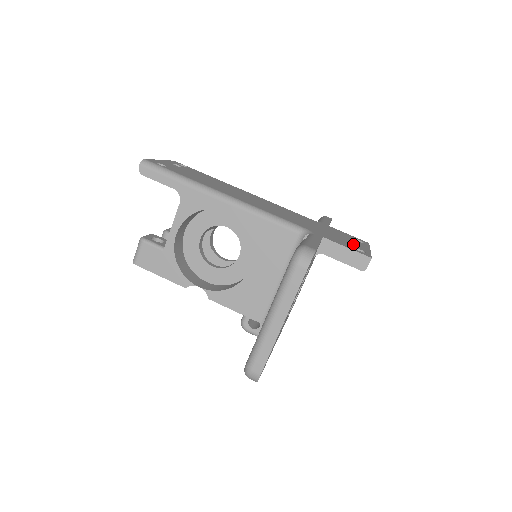
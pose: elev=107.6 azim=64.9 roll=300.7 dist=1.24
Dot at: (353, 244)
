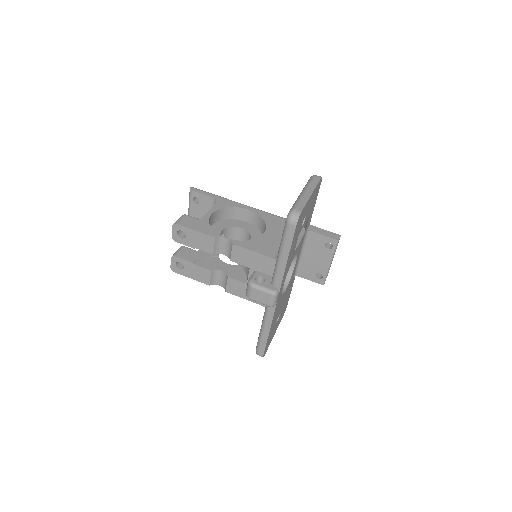
Dot at: occluded
